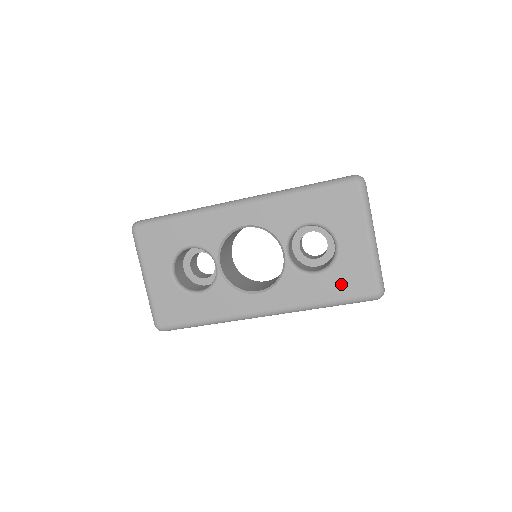
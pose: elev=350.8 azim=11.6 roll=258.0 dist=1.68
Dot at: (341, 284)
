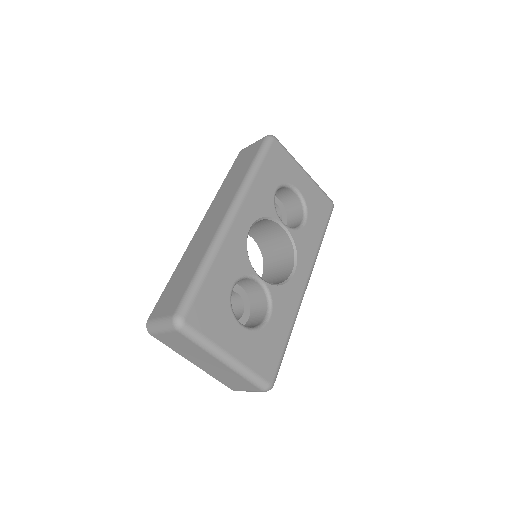
Dot at: (318, 215)
